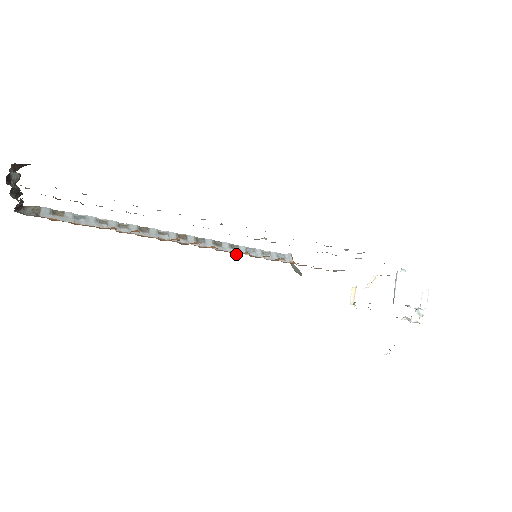
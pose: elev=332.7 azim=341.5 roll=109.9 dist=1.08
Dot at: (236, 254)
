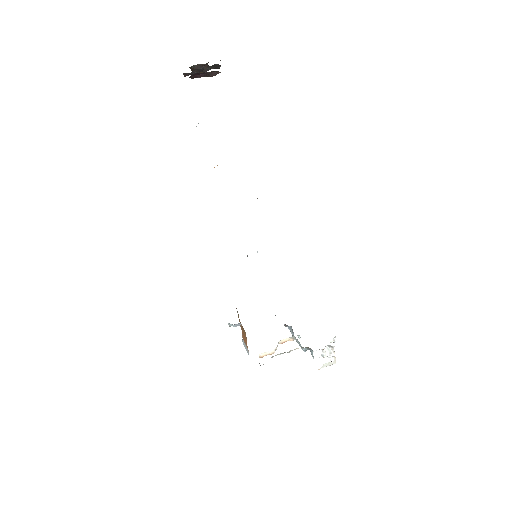
Dot at: occluded
